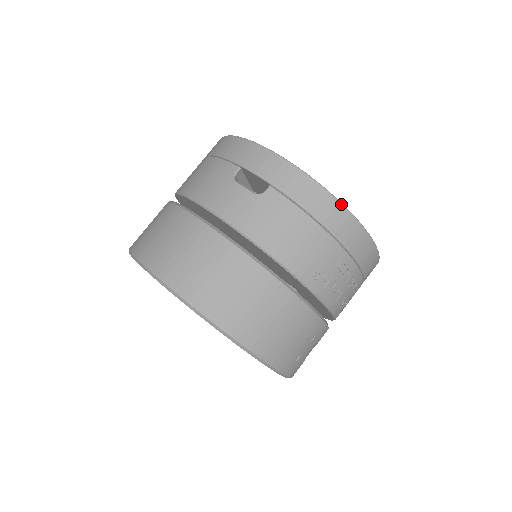
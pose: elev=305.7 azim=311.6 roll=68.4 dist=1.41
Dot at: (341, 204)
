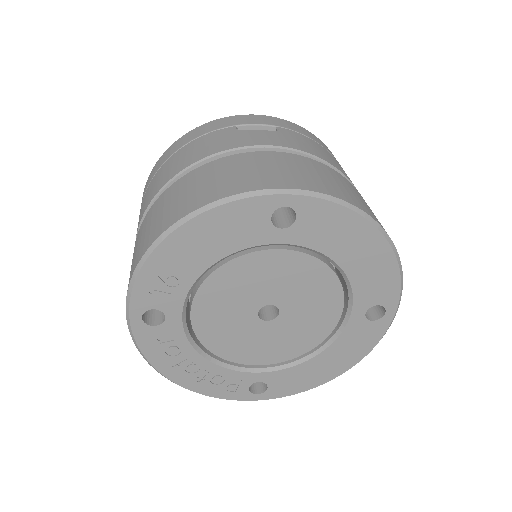
Dot at: (324, 144)
